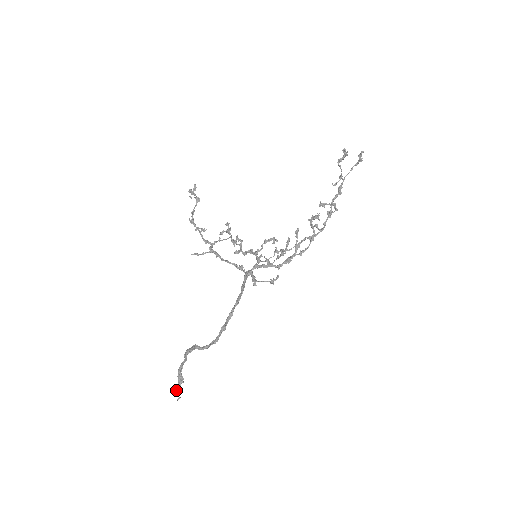
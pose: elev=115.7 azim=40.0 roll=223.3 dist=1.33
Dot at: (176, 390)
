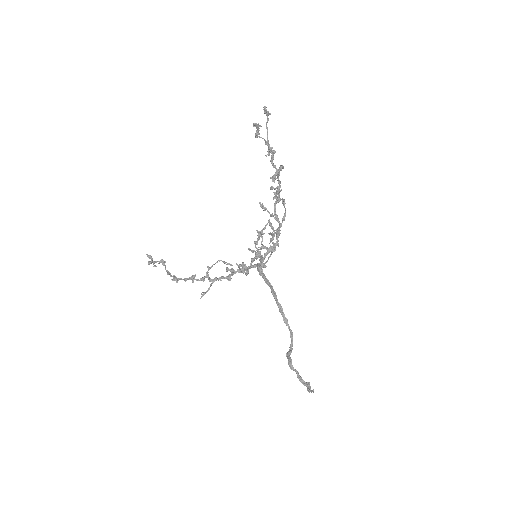
Dot at: (308, 390)
